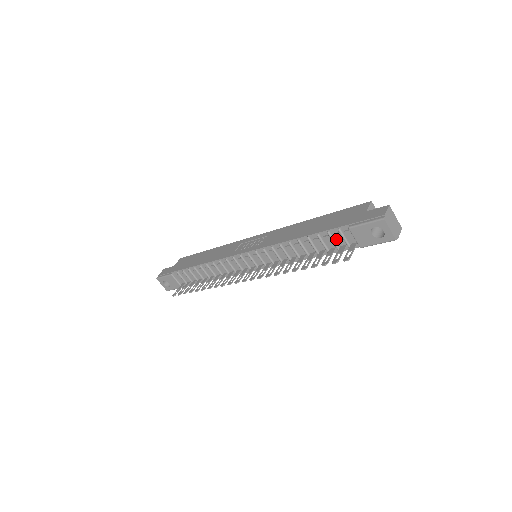
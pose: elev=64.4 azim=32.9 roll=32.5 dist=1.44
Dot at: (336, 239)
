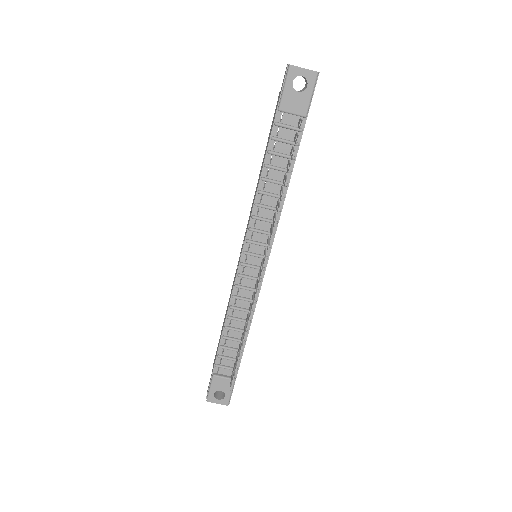
Dot at: (284, 138)
